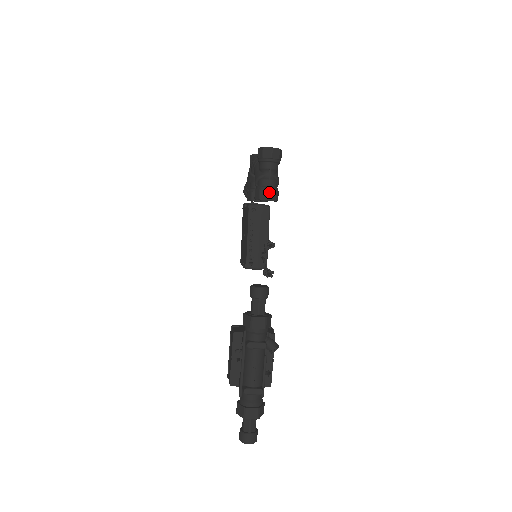
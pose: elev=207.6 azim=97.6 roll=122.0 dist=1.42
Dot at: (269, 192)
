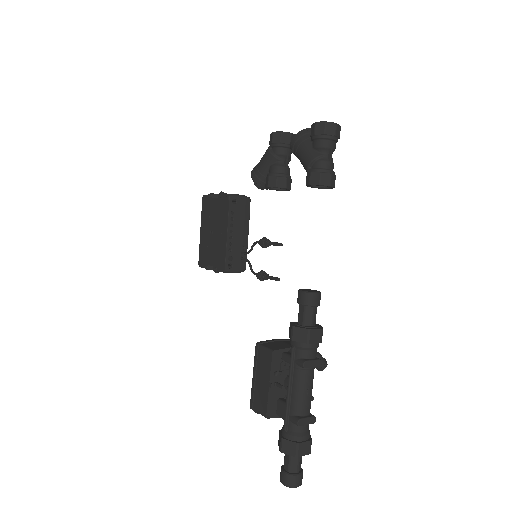
Dot at: (331, 176)
